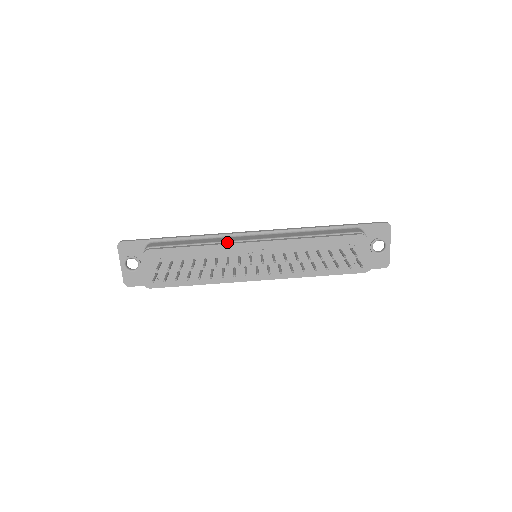
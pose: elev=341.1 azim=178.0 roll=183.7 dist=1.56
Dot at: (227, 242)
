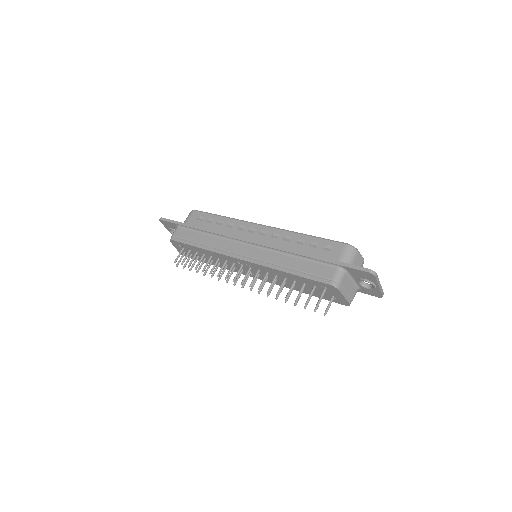
Dot at: (222, 250)
